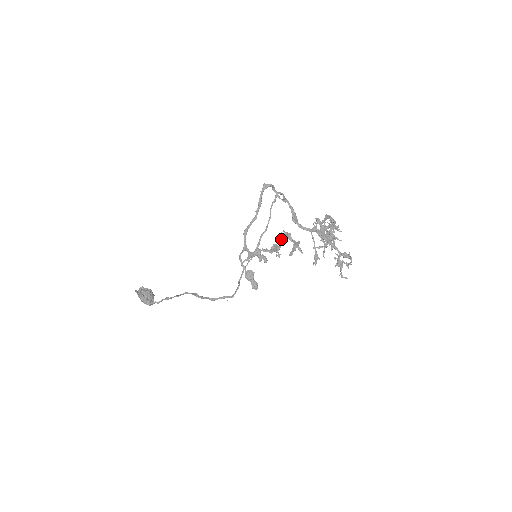
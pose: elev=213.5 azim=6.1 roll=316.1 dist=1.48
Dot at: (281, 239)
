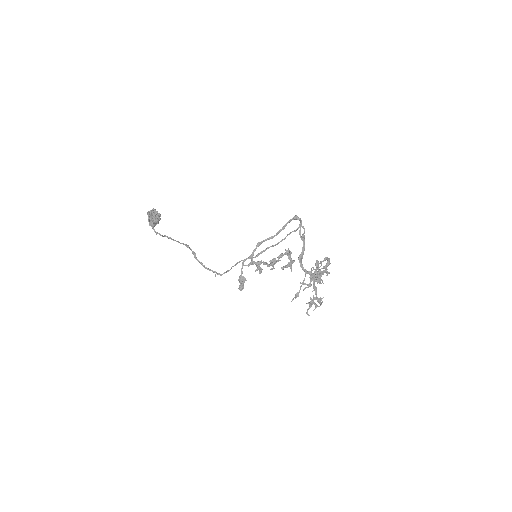
Dot at: (282, 255)
